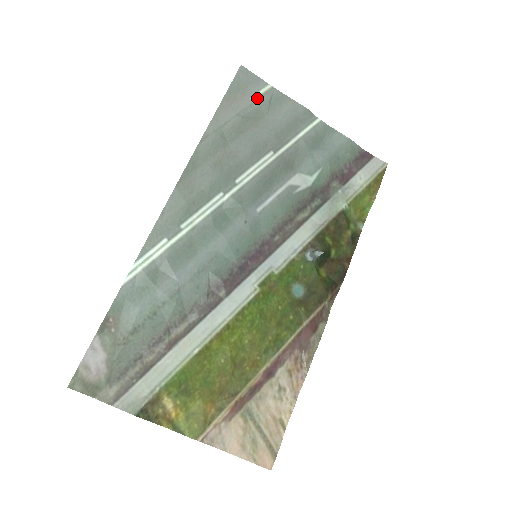
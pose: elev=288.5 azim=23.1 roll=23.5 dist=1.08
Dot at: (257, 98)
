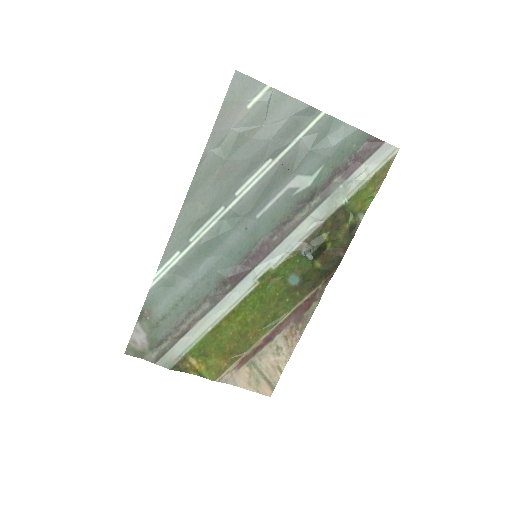
Dot at: (254, 105)
